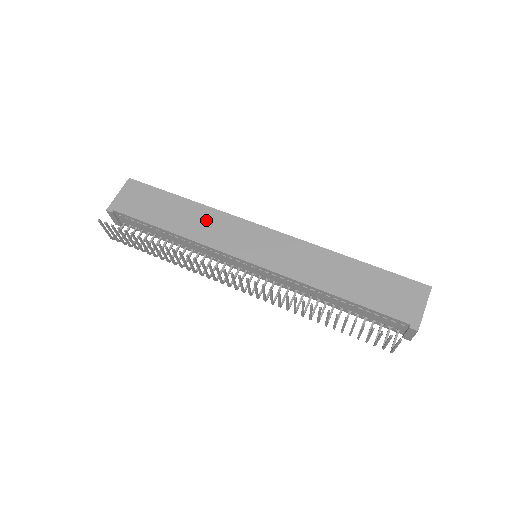
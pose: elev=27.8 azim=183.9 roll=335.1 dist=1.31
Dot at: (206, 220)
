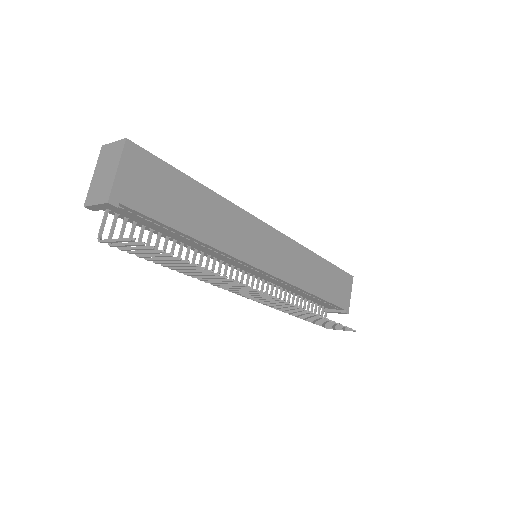
Dot at: (227, 220)
